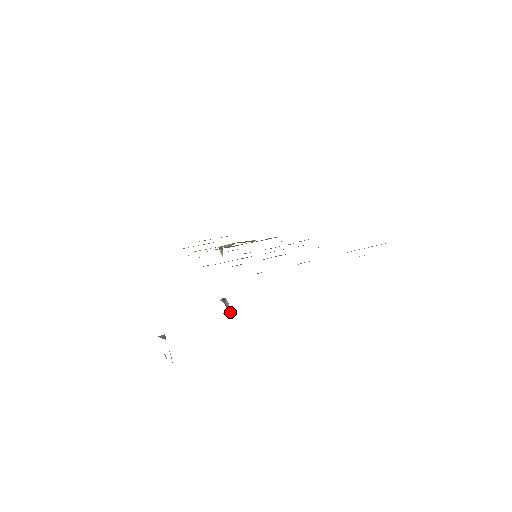
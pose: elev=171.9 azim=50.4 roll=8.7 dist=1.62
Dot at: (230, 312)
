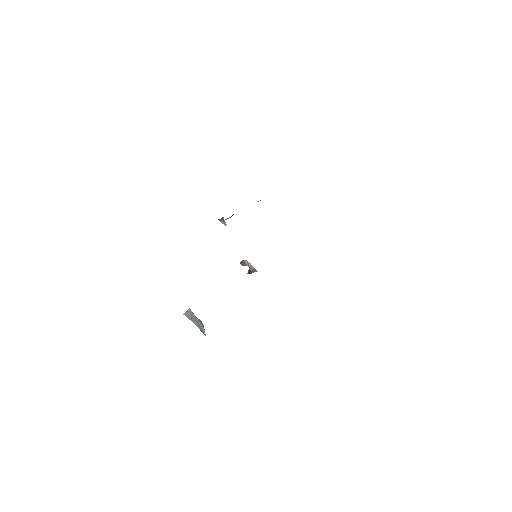
Dot at: (255, 270)
